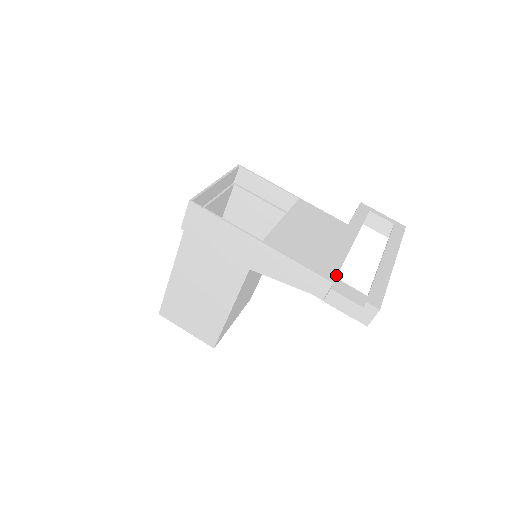
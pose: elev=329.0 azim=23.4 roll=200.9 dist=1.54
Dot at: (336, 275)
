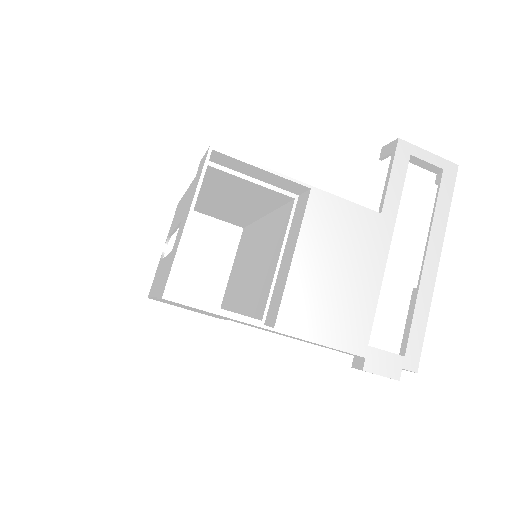
Dot at: (368, 340)
